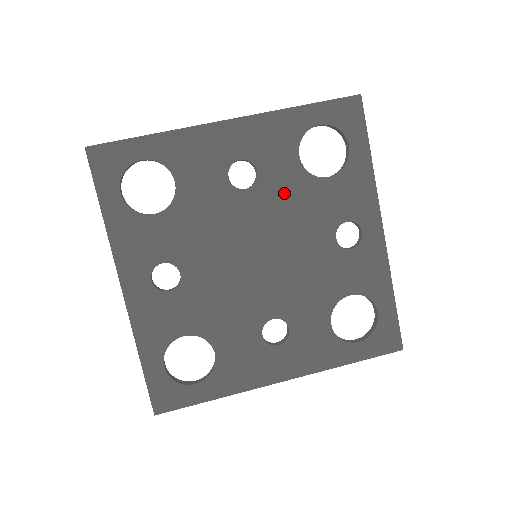
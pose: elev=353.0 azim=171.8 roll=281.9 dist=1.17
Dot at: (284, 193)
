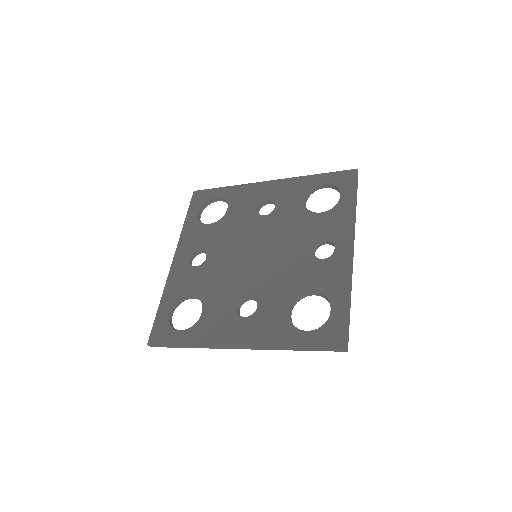
Dot at: (287, 219)
